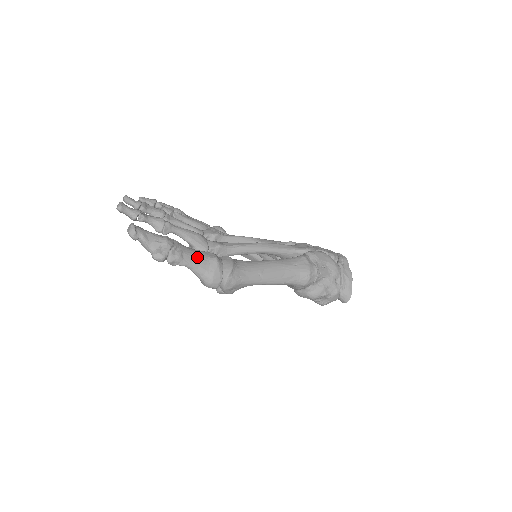
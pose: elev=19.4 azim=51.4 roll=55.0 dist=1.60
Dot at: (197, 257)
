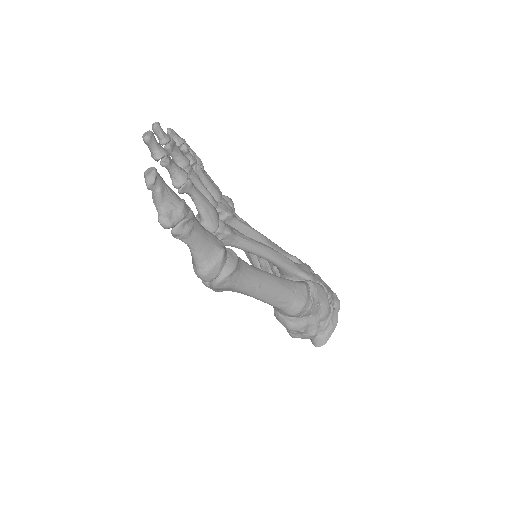
Dot at: (205, 240)
